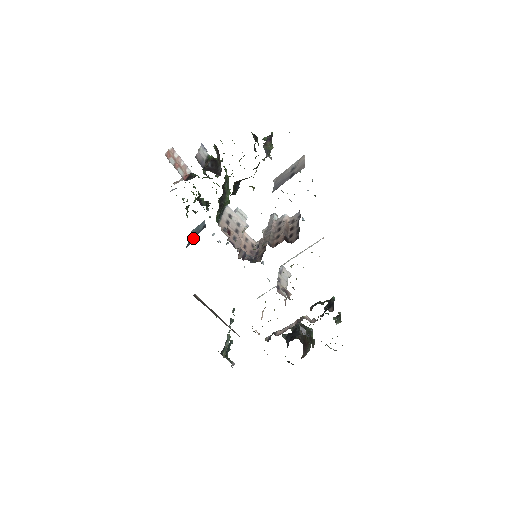
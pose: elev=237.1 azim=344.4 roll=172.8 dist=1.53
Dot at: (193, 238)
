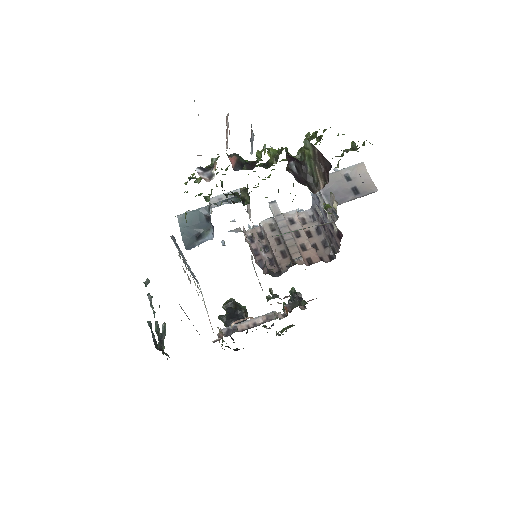
Dot at: (194, 233)
